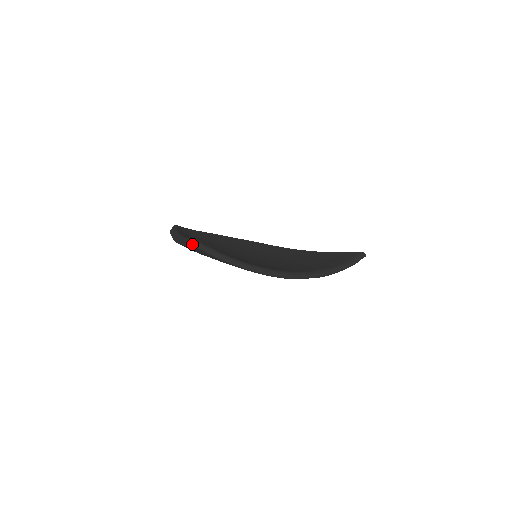
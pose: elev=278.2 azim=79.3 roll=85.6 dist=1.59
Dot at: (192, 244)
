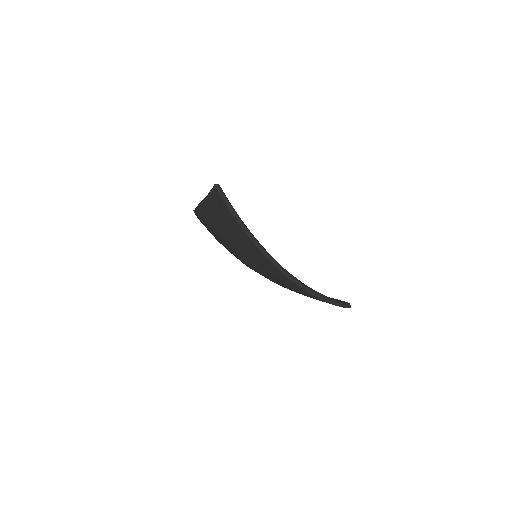
Dot at: (214, 185)
